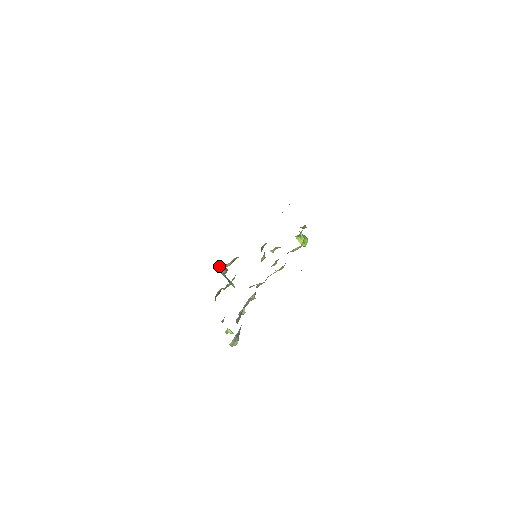
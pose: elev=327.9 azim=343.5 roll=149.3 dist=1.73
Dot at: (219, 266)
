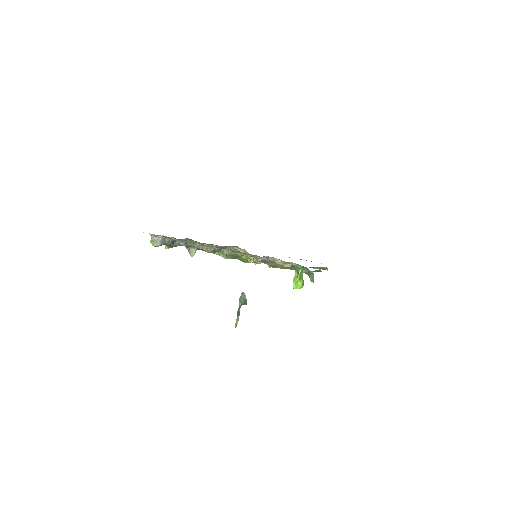
Dot at: occluded
